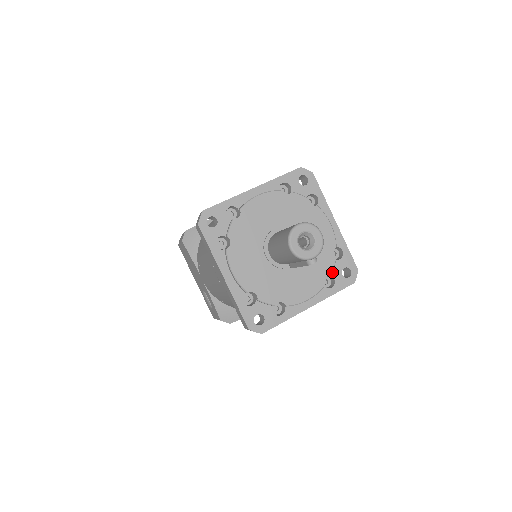
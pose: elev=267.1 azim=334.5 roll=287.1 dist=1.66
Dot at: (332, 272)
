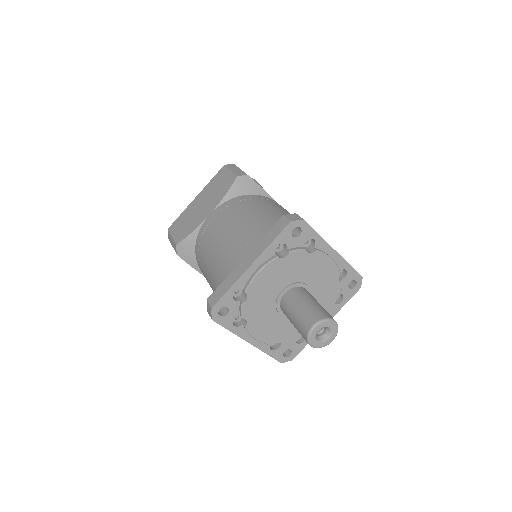
Dot at: (340, 294)
